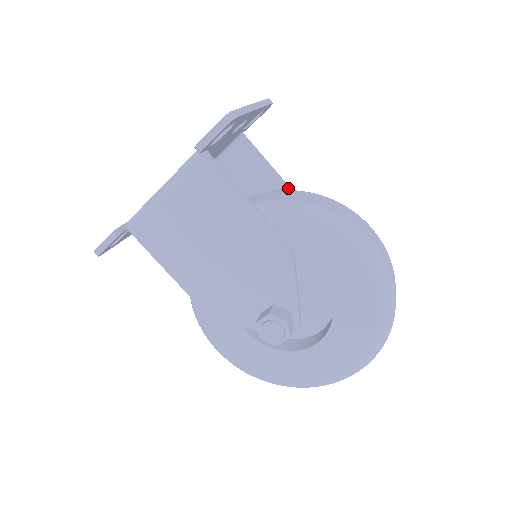
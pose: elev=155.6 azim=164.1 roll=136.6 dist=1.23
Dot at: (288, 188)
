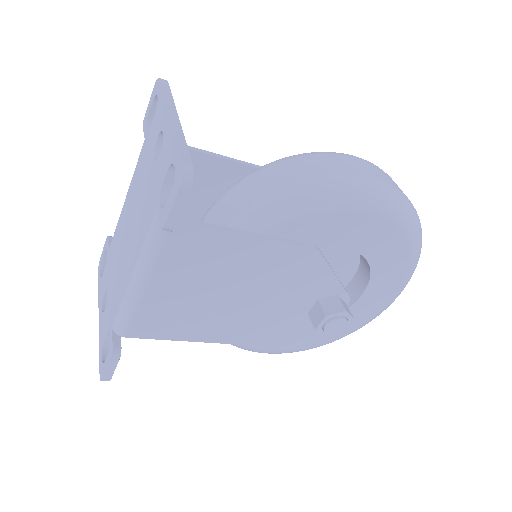
Dot at: (239, 163)
